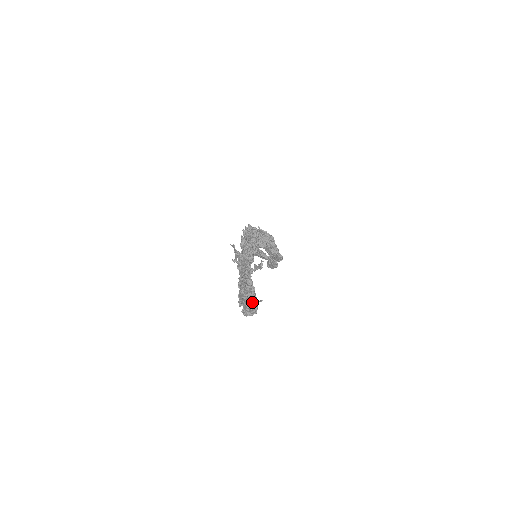
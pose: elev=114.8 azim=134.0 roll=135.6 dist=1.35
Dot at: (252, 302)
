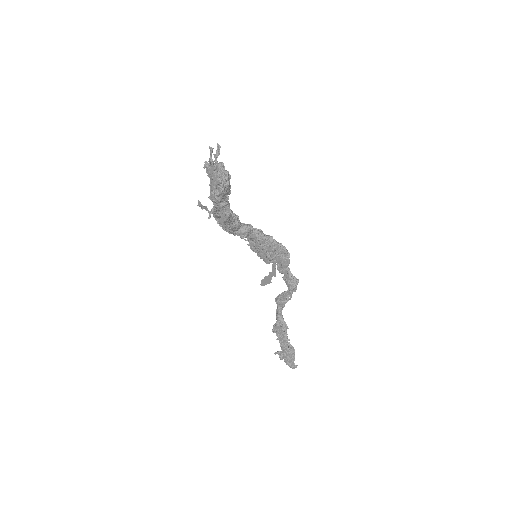
Dot at: occluded
